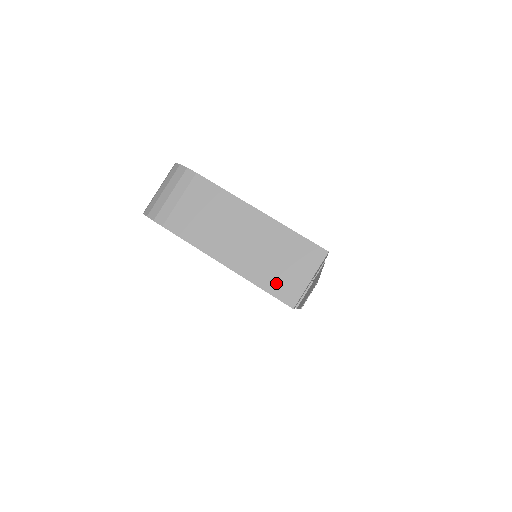
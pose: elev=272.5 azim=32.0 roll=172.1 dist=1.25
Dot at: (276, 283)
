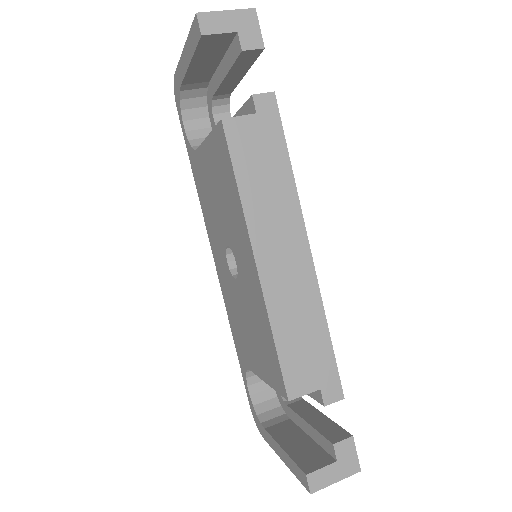
Dot at: occluded
